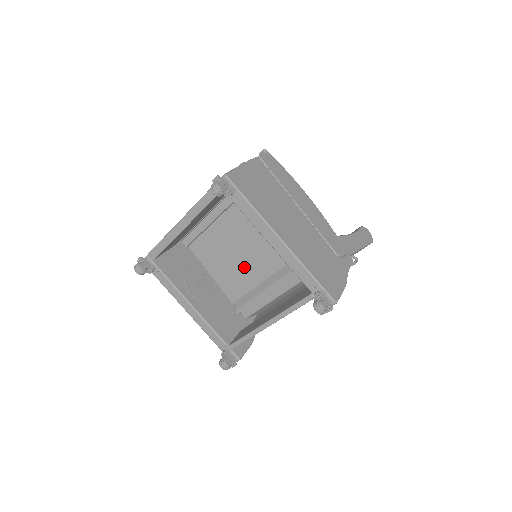
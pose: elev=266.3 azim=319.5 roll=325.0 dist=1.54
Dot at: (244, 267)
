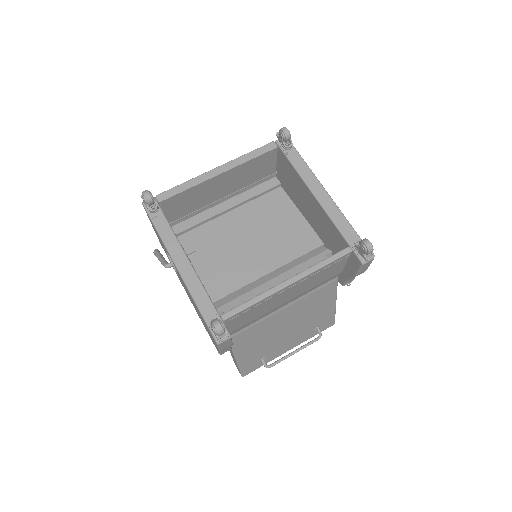
Dot at: (241, 262)
